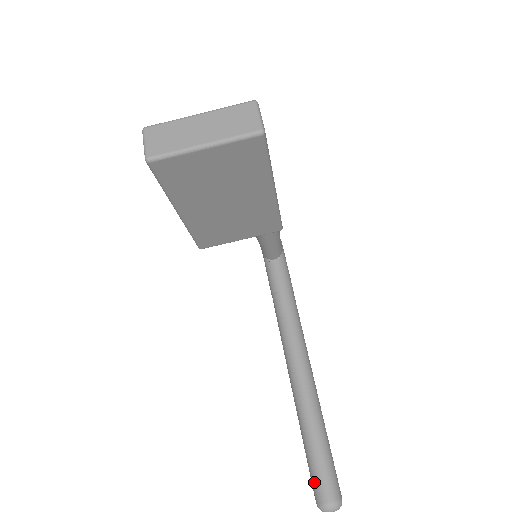
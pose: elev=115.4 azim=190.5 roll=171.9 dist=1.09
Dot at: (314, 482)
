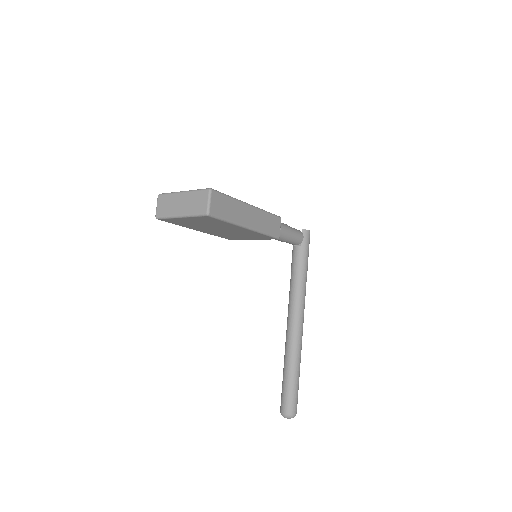
Dot at: (281, 398)
